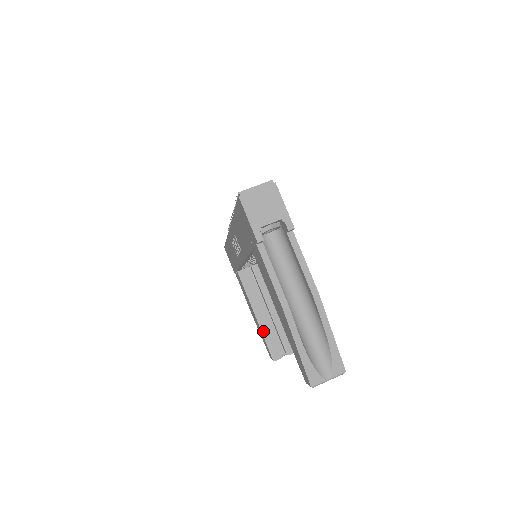
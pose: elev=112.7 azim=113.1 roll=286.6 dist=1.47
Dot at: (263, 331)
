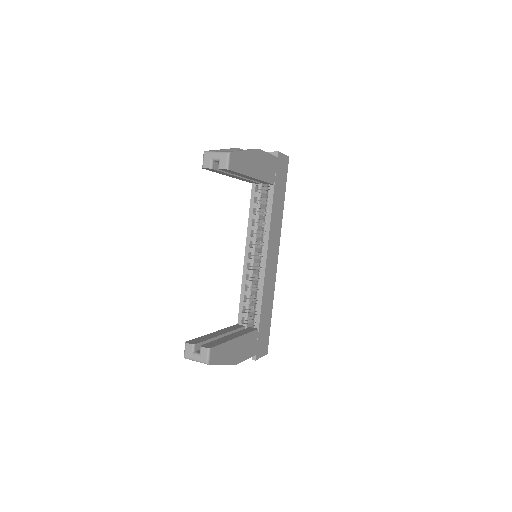
Dot at: (206, 336)
